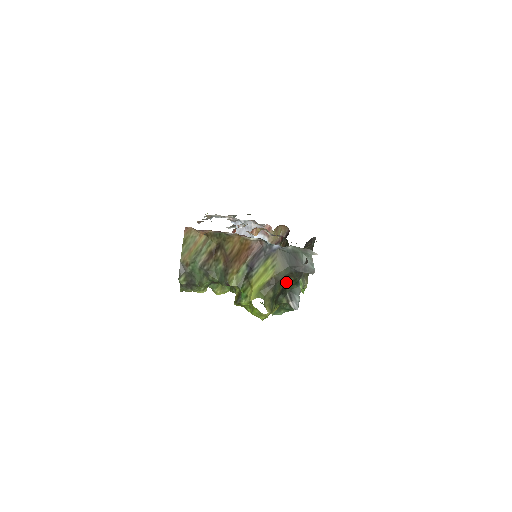
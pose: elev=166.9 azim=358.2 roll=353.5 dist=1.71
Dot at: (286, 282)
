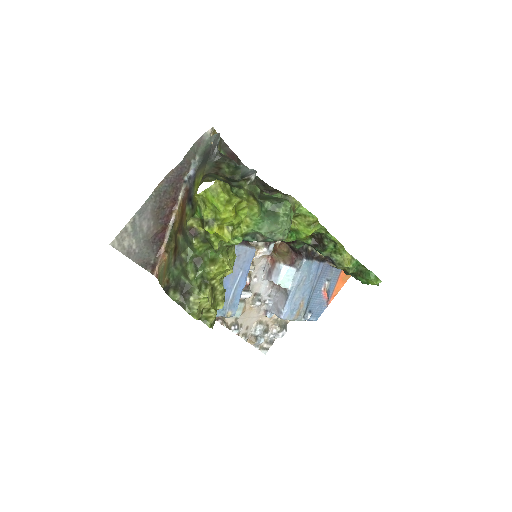
Dot at: (222, 172)
